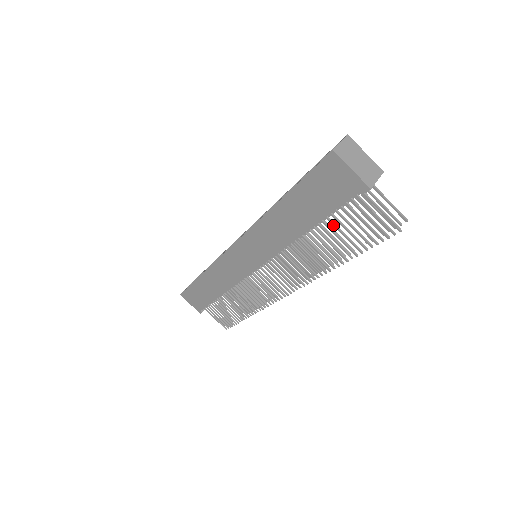
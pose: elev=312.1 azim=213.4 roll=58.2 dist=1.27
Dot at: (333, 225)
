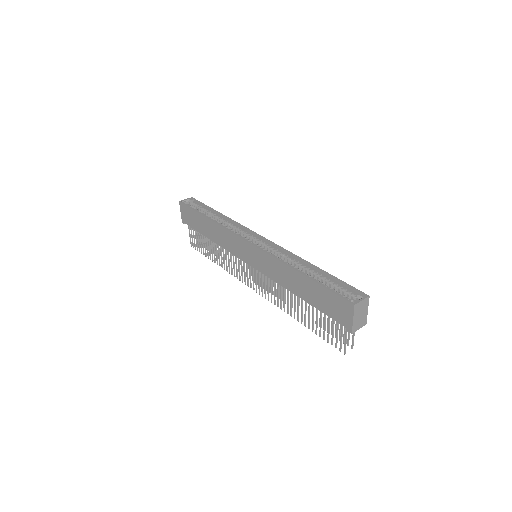
Dot at: (316, 312)
